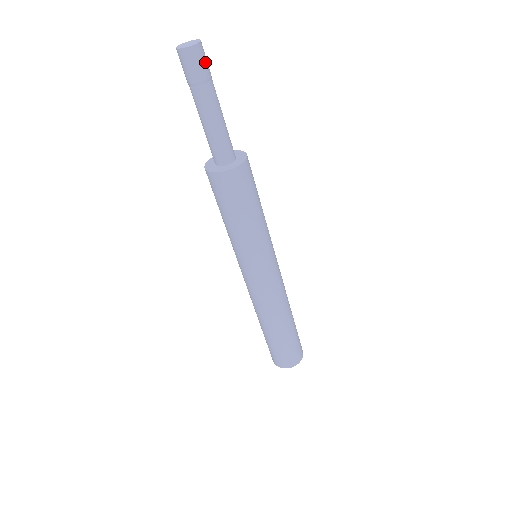
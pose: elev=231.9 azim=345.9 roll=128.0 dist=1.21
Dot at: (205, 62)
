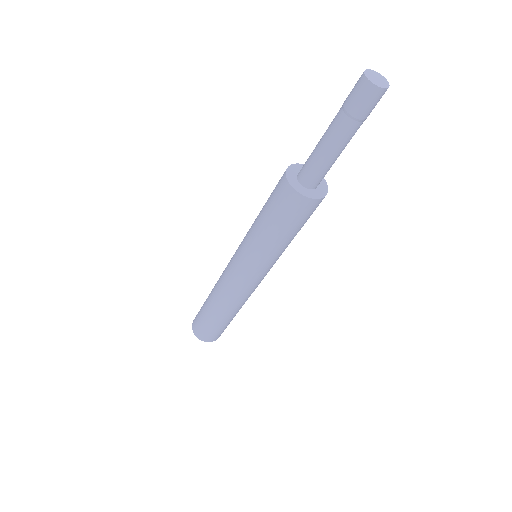
Dot at: (376, 103)
